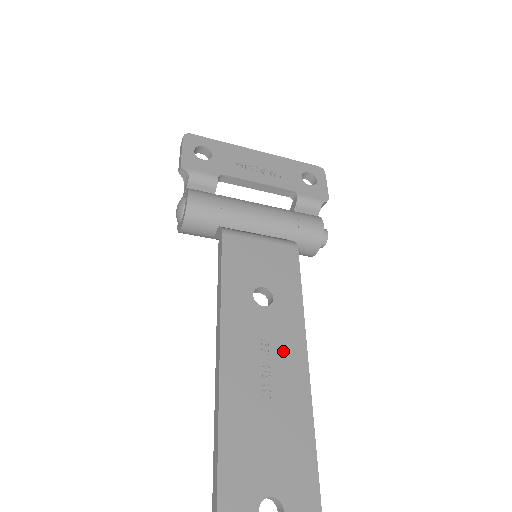
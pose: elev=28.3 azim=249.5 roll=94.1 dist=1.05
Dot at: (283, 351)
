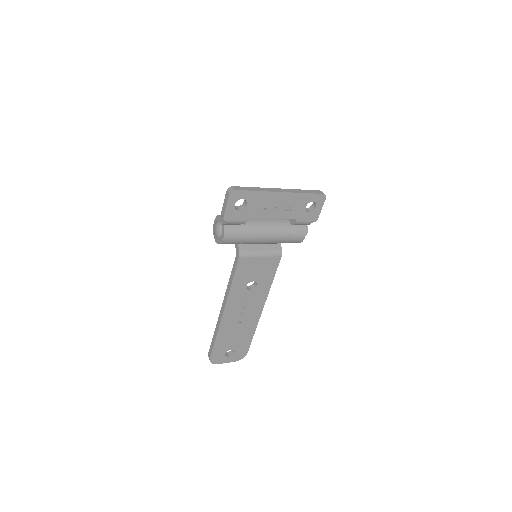
Dot at: (253, 306)
